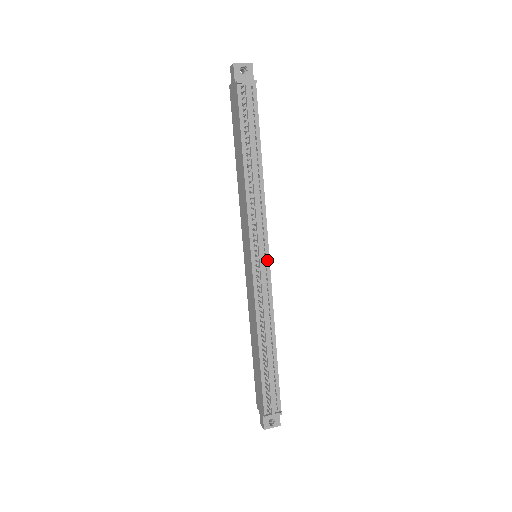
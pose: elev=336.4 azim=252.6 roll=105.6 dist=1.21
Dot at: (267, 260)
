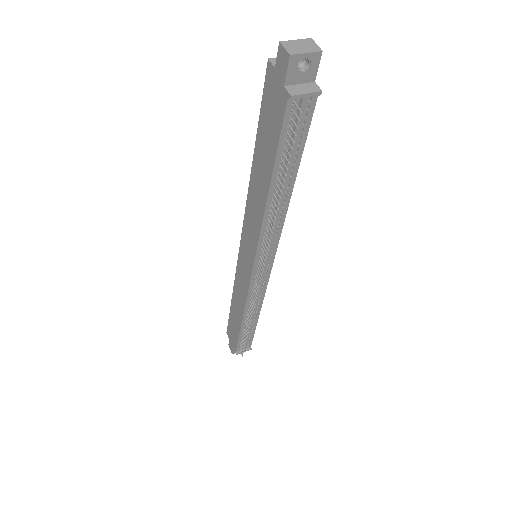
Dot at: (269, 268)
